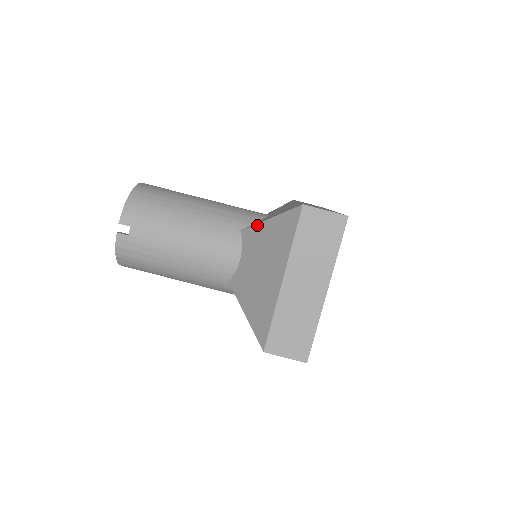
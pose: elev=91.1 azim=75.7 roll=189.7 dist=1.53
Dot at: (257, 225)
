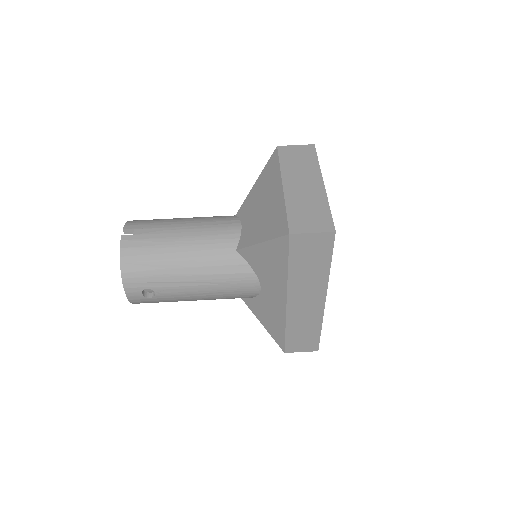
Dot at: (248, 195)
